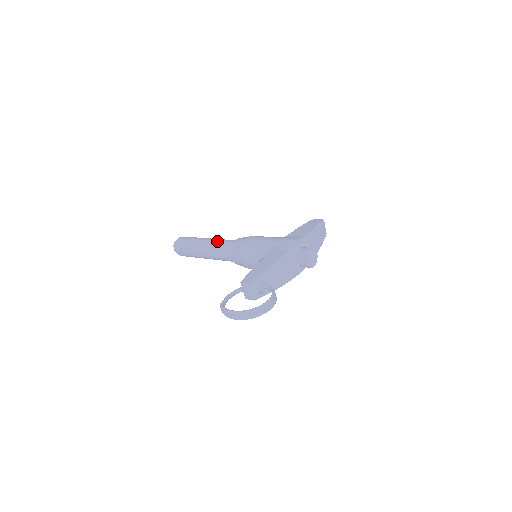
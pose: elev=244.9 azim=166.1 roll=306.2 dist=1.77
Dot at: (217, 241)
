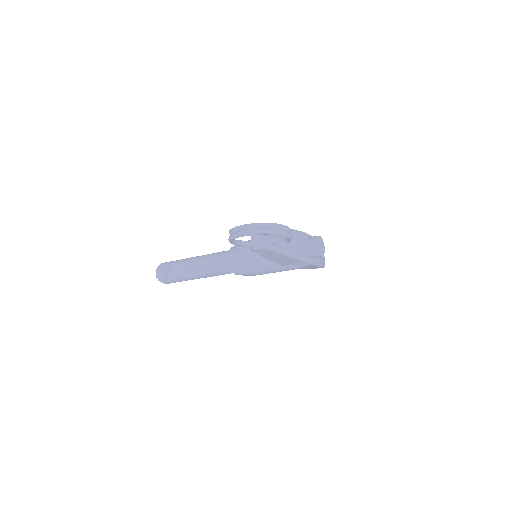
Dot at: occluded
